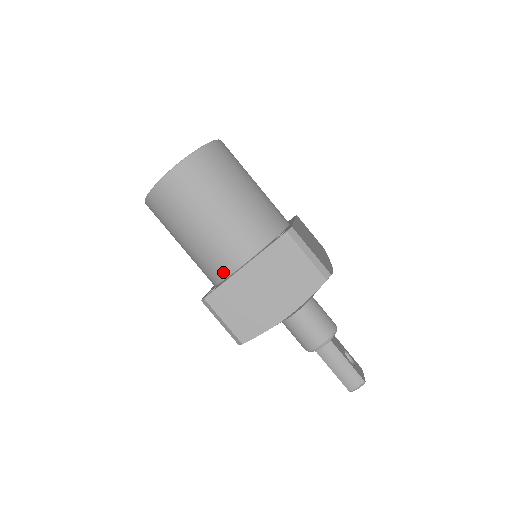
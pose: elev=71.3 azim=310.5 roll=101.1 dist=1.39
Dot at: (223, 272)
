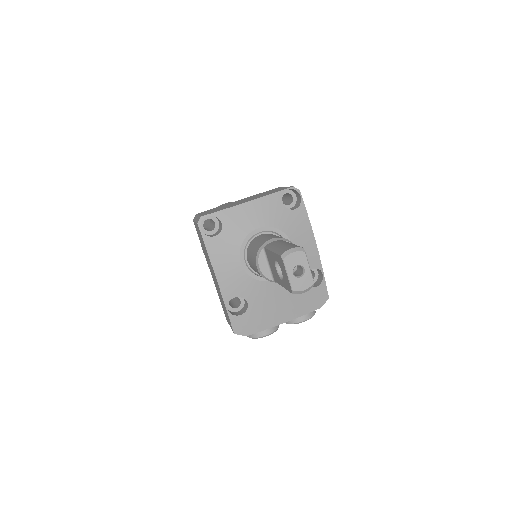
Dot at: occluded
